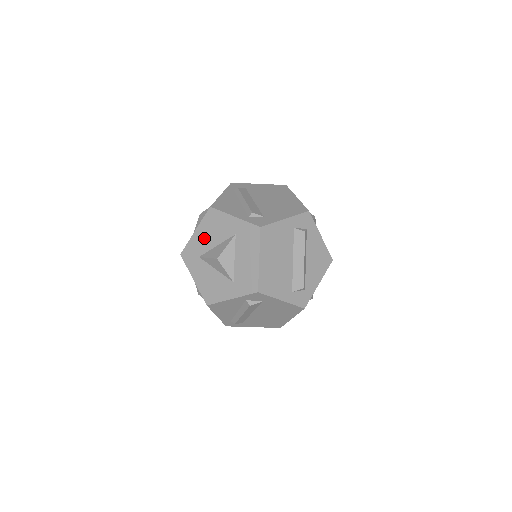
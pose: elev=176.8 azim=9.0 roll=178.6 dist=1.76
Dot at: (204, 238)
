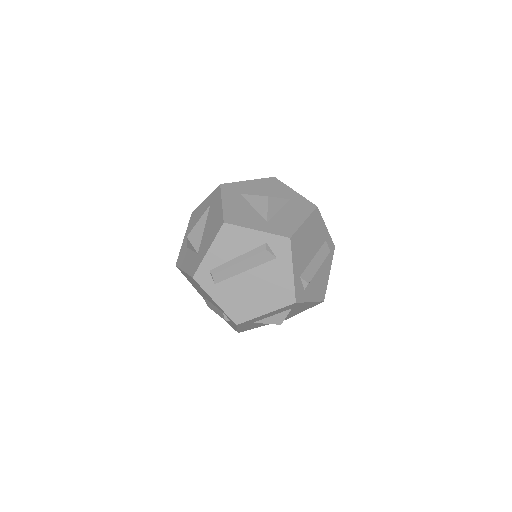
Dot at: (255, 187)
